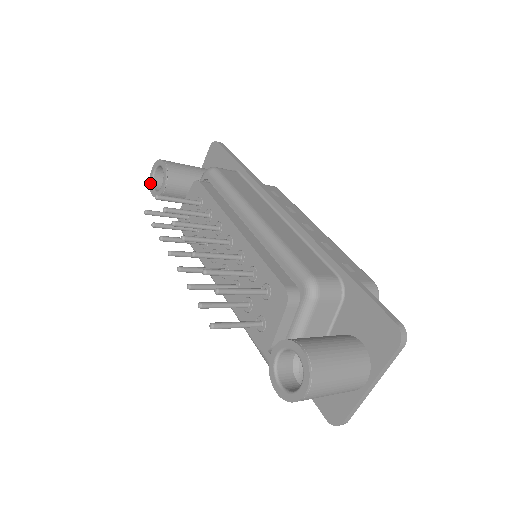
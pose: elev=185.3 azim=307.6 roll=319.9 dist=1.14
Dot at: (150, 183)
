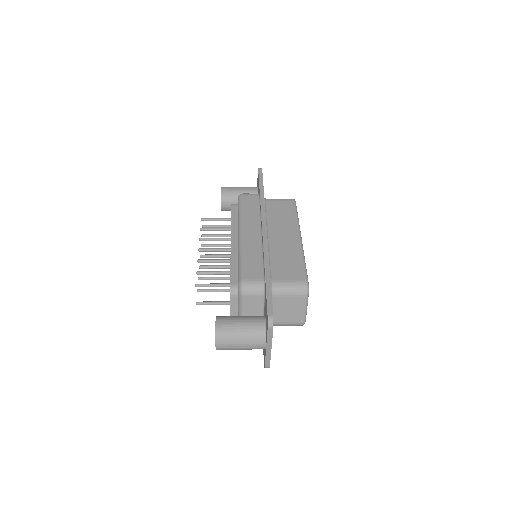
Dot at: occluded
